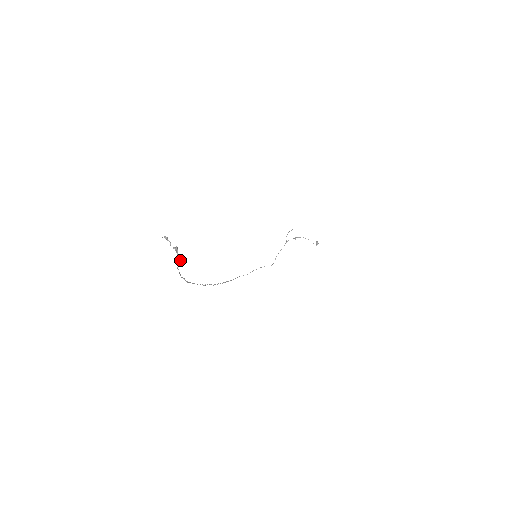
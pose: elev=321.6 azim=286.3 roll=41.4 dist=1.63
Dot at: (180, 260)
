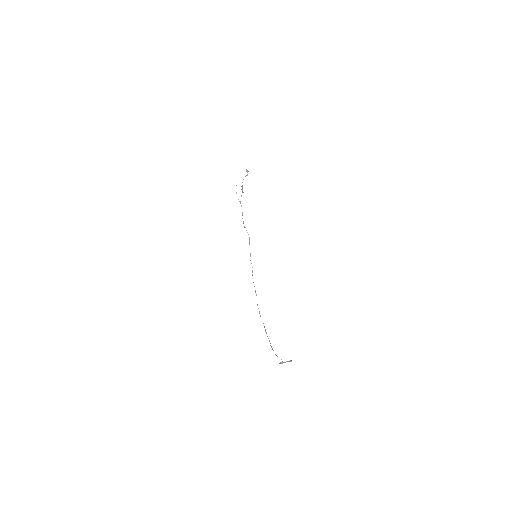
Dot at: occluded
